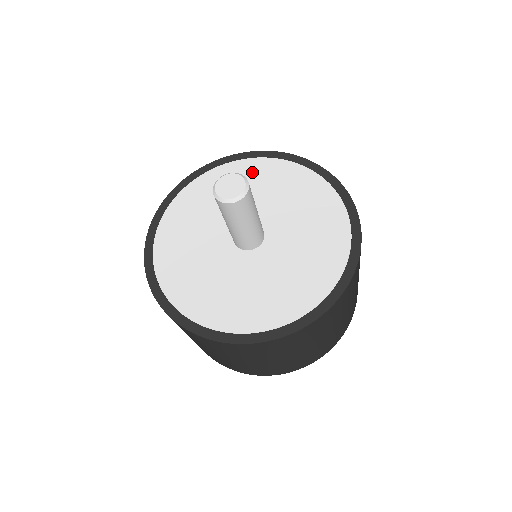
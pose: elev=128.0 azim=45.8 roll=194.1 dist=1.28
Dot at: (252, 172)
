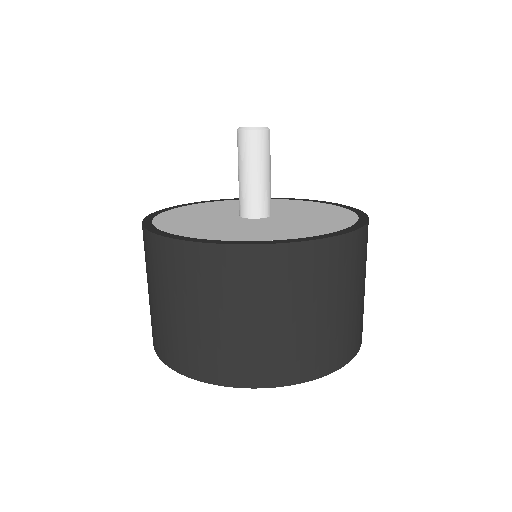
Dot at: (213, 205)
